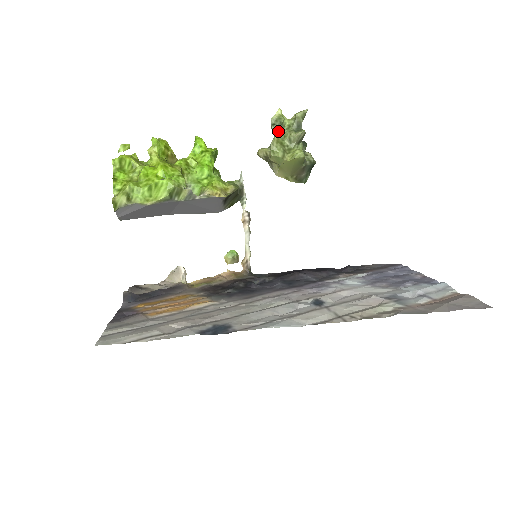
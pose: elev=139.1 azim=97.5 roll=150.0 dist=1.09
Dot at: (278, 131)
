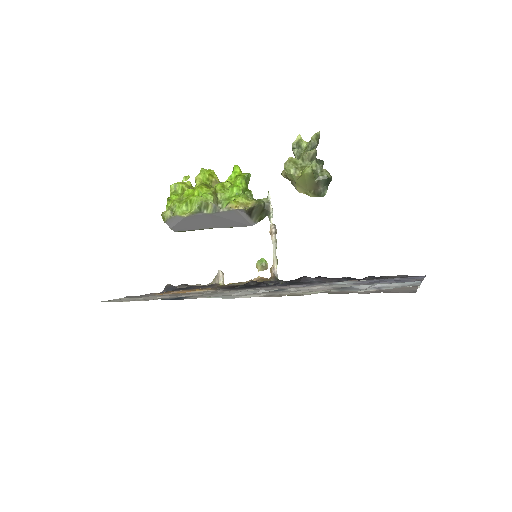
Dot at: (297, 153)
